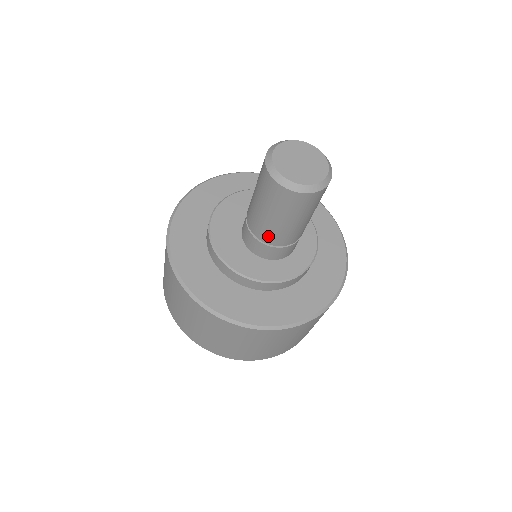
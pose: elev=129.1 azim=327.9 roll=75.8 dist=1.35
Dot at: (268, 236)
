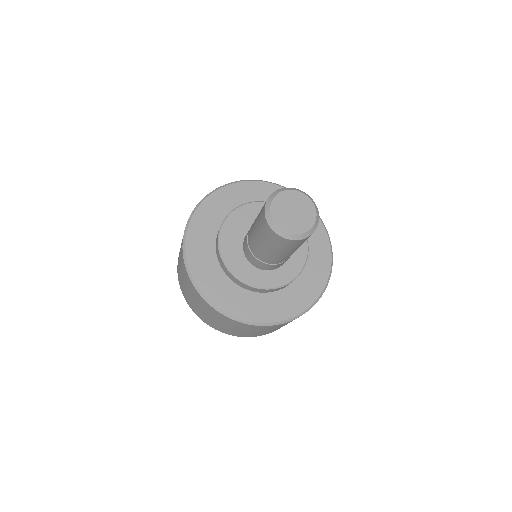
Dot at: (253, 247)
